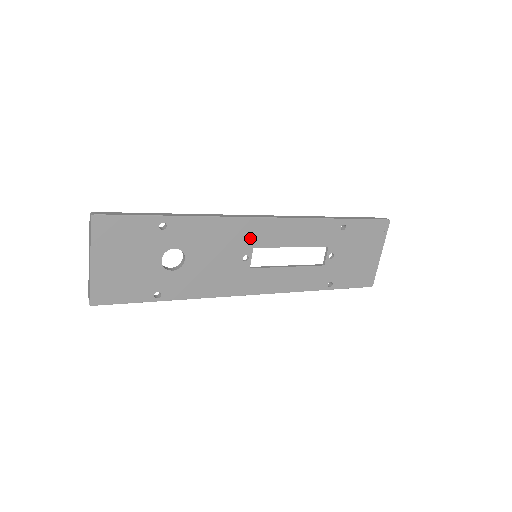
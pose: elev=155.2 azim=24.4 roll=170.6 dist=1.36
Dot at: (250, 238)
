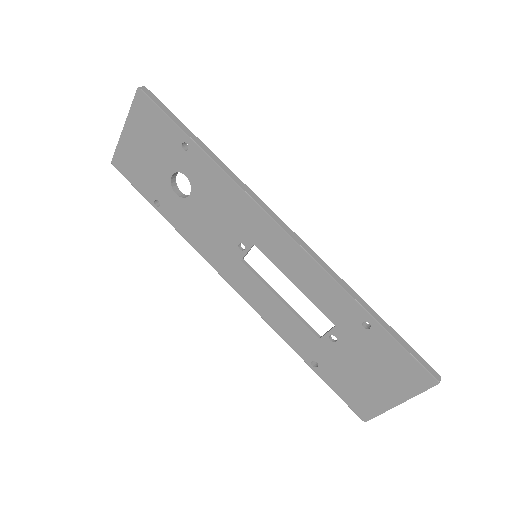
Dot at: (256, 232)
